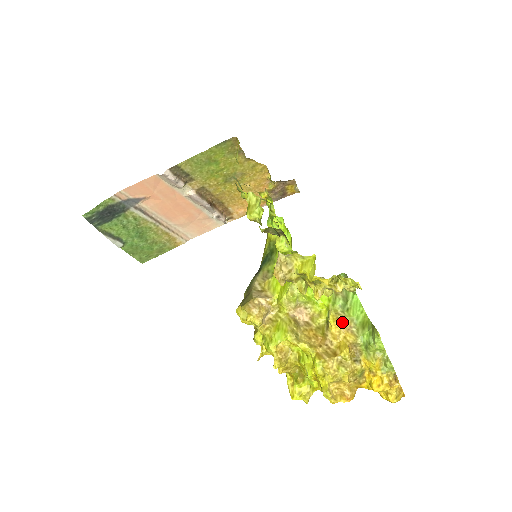
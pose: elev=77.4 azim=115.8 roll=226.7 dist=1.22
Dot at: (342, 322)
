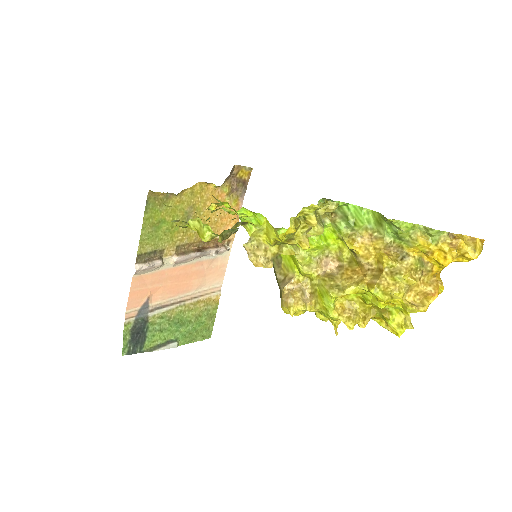
Dot at: (360, 239)
